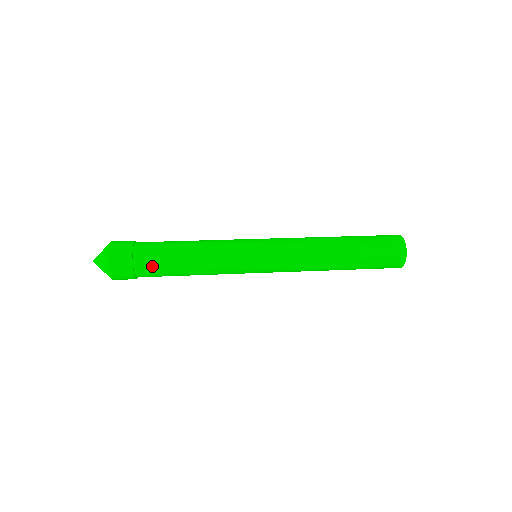
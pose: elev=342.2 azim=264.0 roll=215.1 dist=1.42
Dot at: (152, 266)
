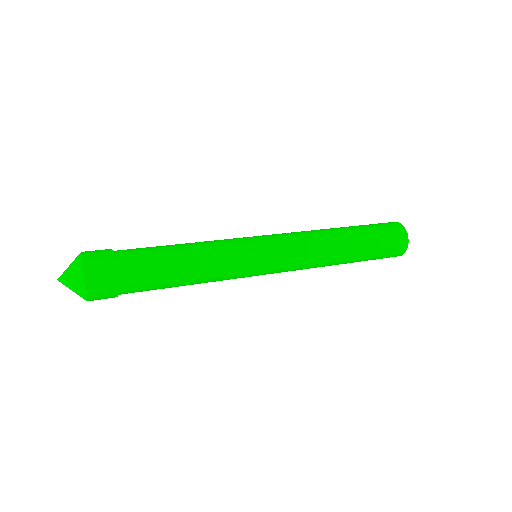
Dot at: (141, 281)
